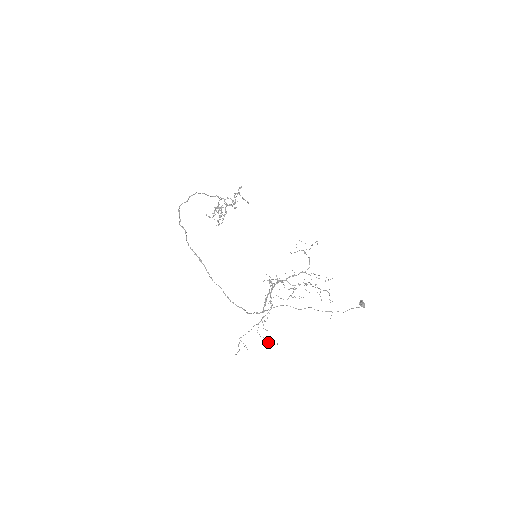
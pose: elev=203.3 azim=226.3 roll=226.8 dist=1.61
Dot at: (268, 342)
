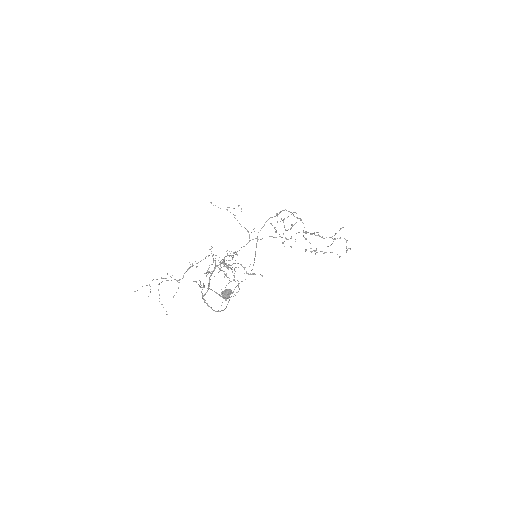
Dot at: occluded
